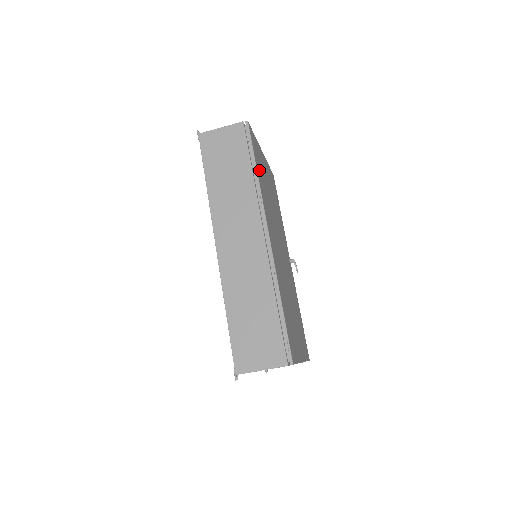
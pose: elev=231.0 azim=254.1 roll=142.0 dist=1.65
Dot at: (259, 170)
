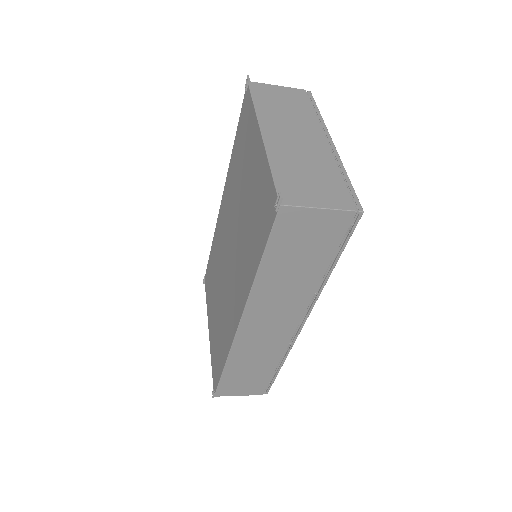
Dot at: occluded
